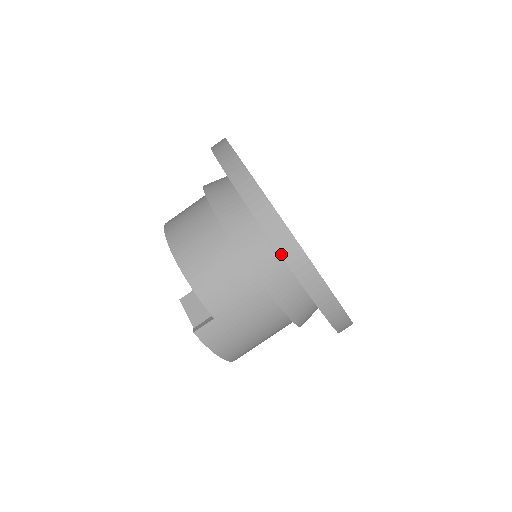
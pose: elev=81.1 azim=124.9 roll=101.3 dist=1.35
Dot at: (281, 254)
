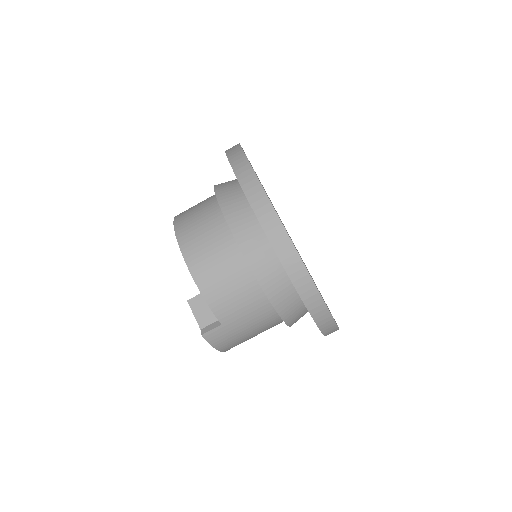
Dot at: (295, 285)
